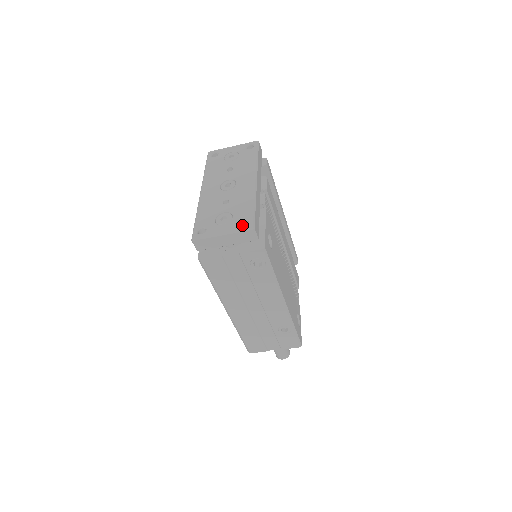
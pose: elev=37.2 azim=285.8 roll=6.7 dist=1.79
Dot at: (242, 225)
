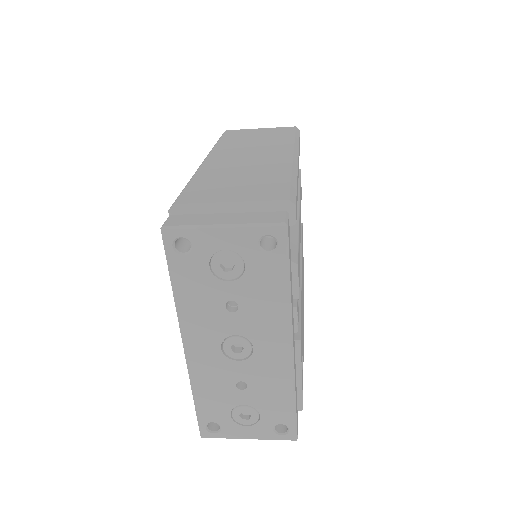
Dot at: occluded
